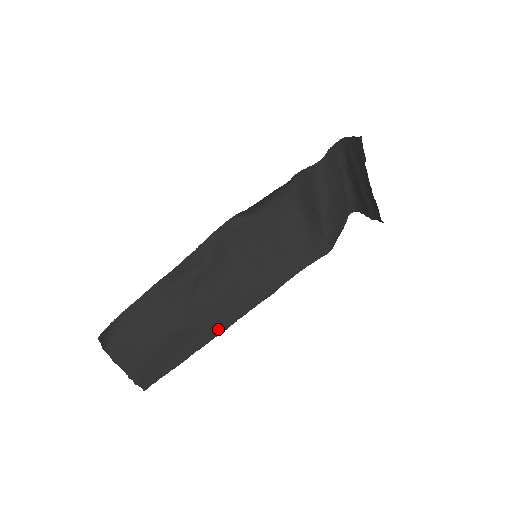
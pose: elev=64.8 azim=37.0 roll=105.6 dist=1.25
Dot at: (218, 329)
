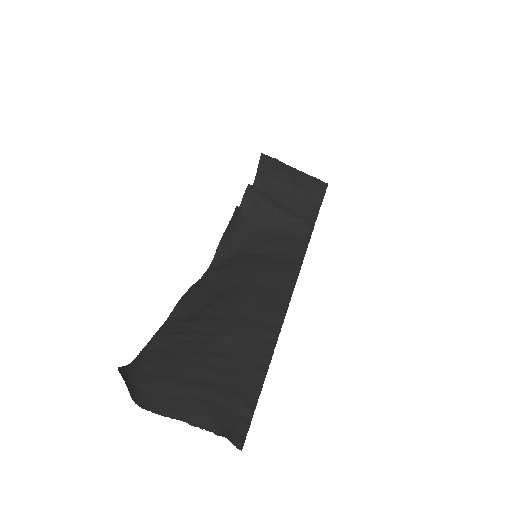
Dot at: (276, 319)
